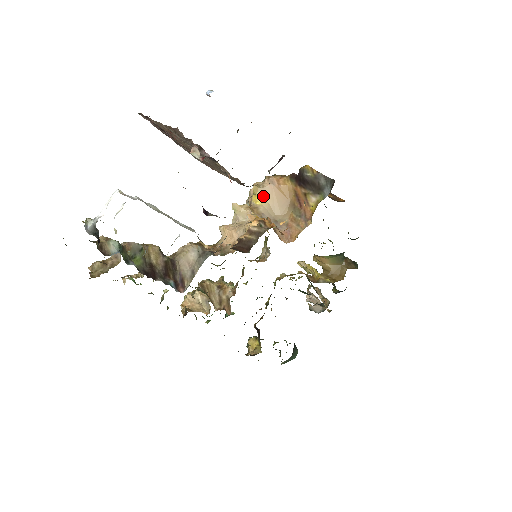
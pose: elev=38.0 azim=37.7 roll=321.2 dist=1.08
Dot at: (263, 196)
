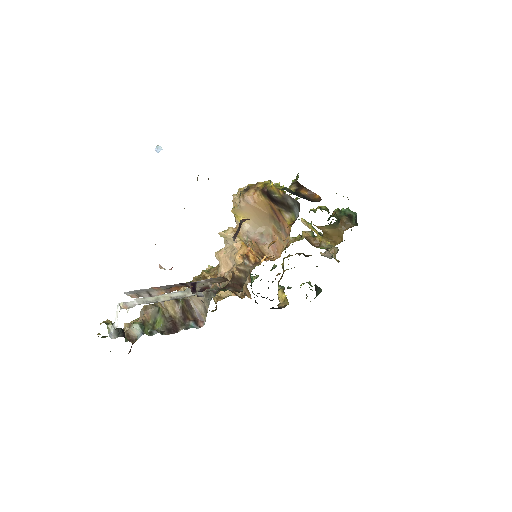
Dot at: (243, 215)
